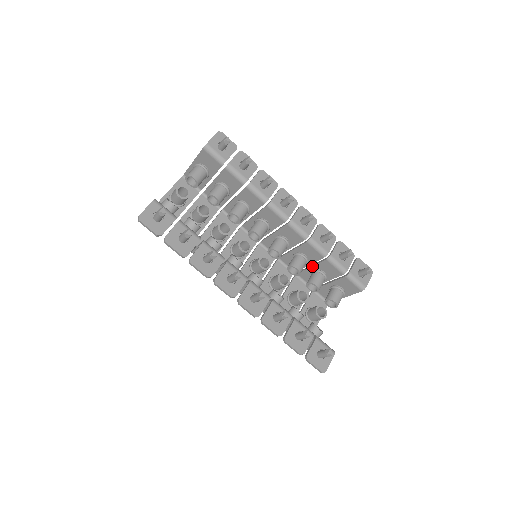
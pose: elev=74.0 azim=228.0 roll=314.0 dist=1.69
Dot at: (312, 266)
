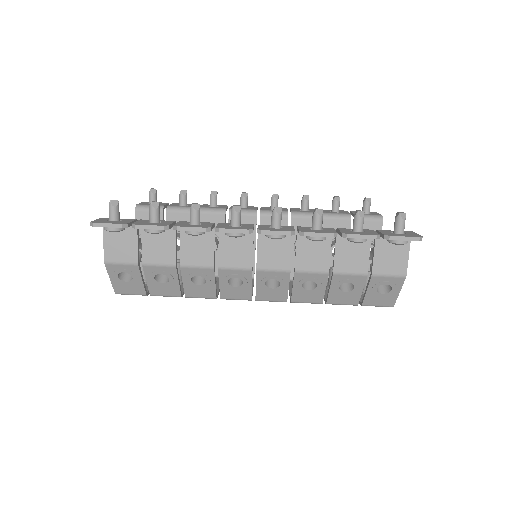
Dot at: occluded
